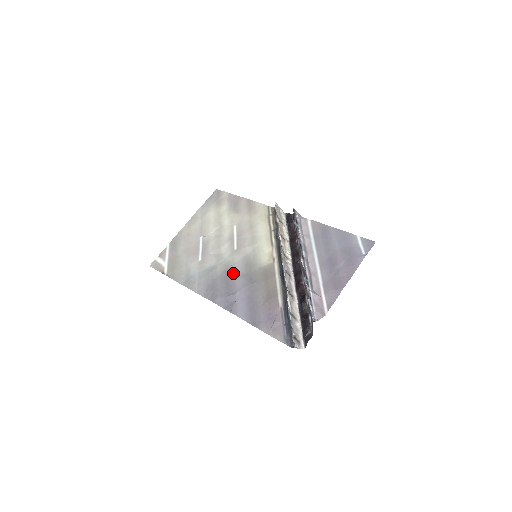
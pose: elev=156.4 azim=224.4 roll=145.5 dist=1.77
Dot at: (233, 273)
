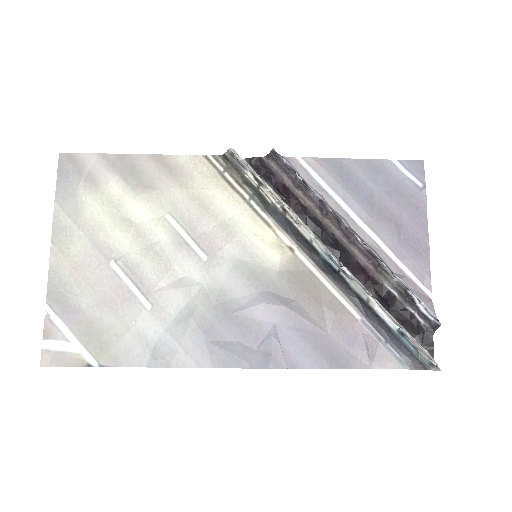
Dot at: (236, 302)
